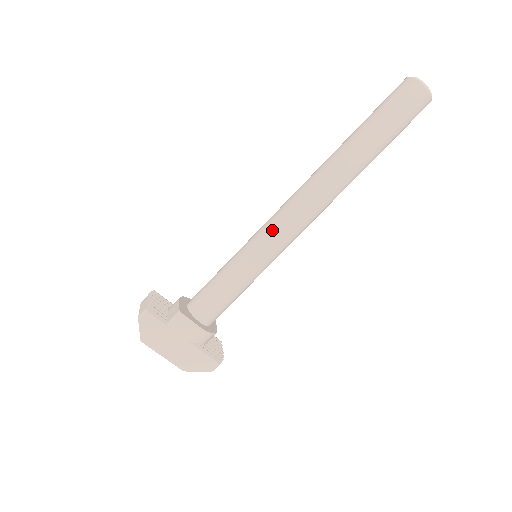
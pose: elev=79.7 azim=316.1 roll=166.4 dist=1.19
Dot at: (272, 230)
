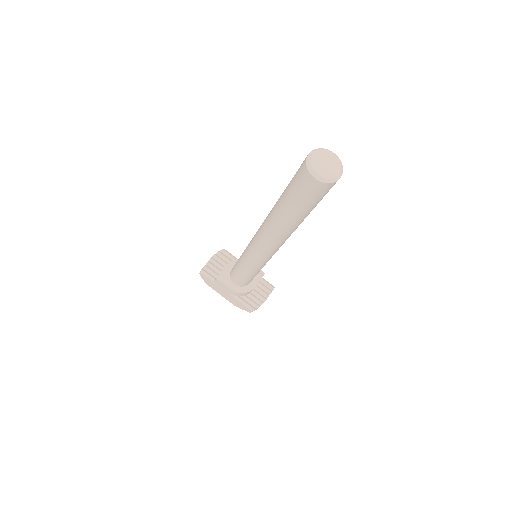
Dot at: (249, 249)
